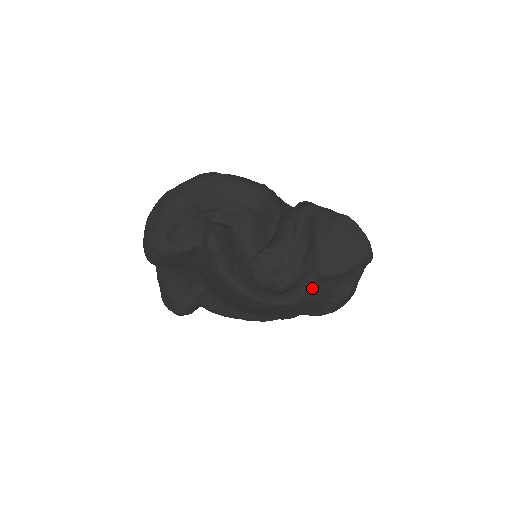
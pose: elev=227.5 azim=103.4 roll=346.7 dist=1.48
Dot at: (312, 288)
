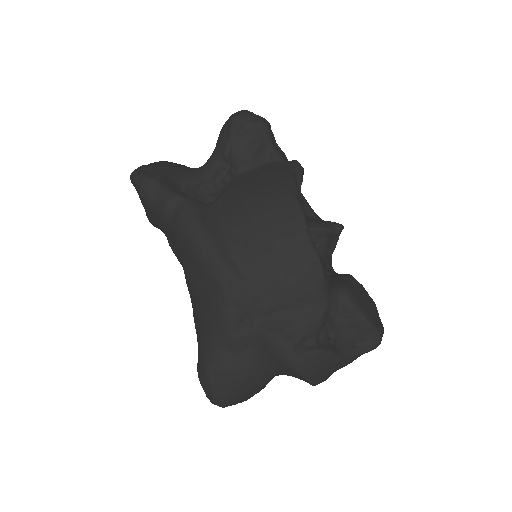
Dot at: (330, 290)
